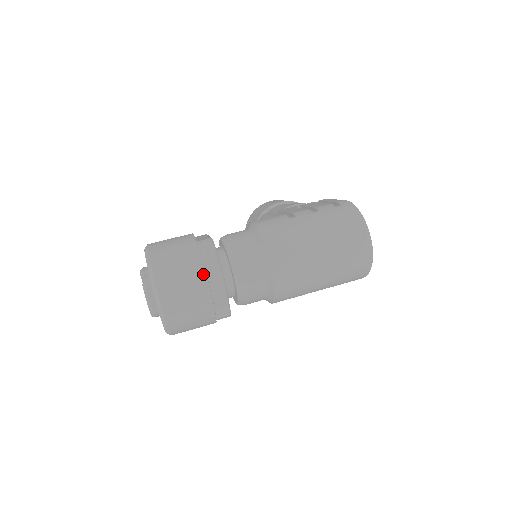
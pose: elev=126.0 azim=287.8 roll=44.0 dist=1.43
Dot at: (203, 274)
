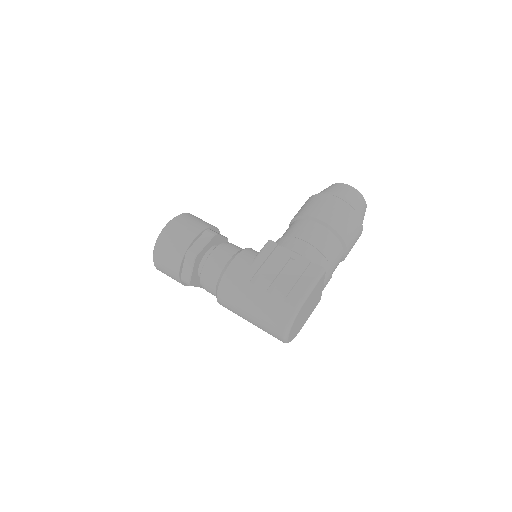
Dot at: (177, 273)
